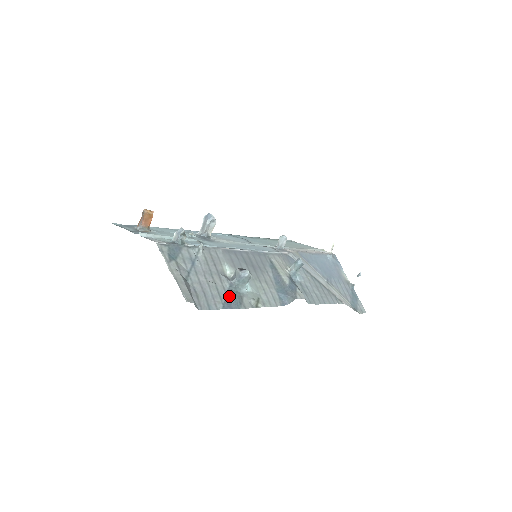
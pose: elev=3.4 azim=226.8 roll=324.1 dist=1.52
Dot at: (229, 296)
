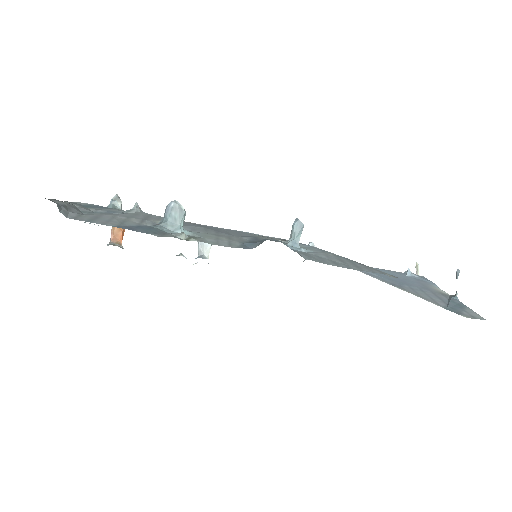
Dot at: (140, 227)
